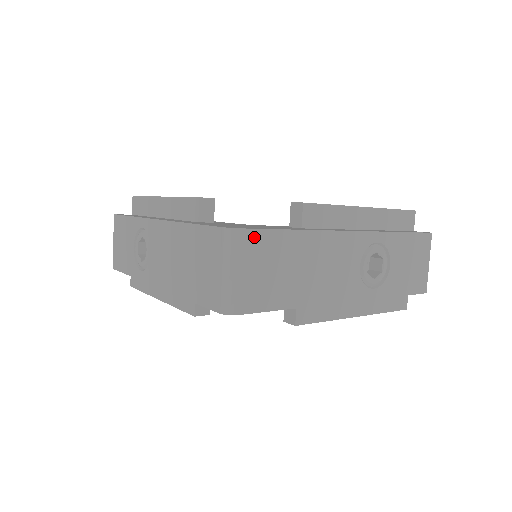
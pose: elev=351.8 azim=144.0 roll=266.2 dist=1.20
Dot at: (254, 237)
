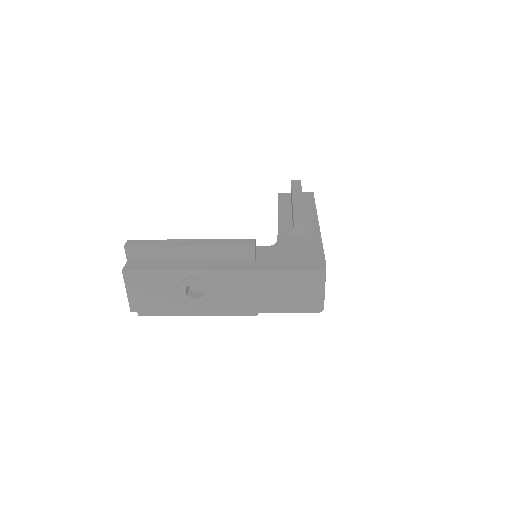
Dot at: occluded
